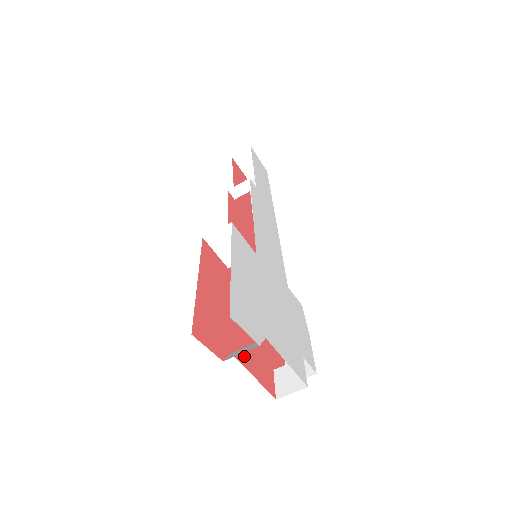
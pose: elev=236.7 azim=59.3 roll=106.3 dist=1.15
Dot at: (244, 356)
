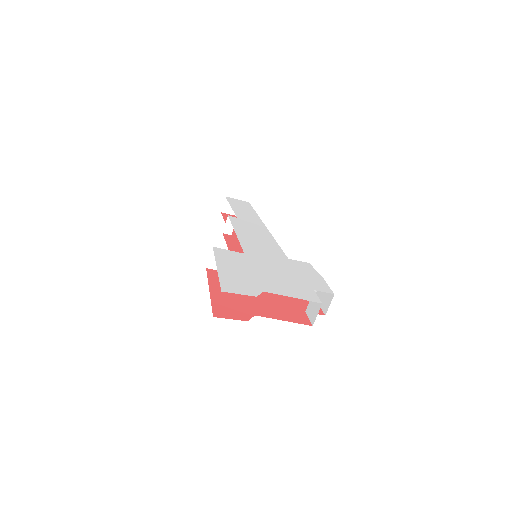
Dot at: (269, 313)
